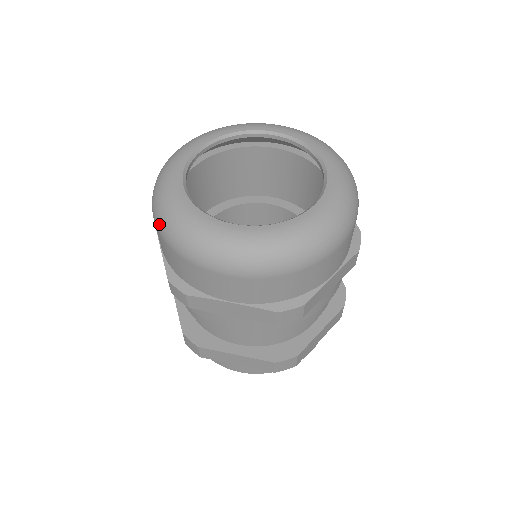
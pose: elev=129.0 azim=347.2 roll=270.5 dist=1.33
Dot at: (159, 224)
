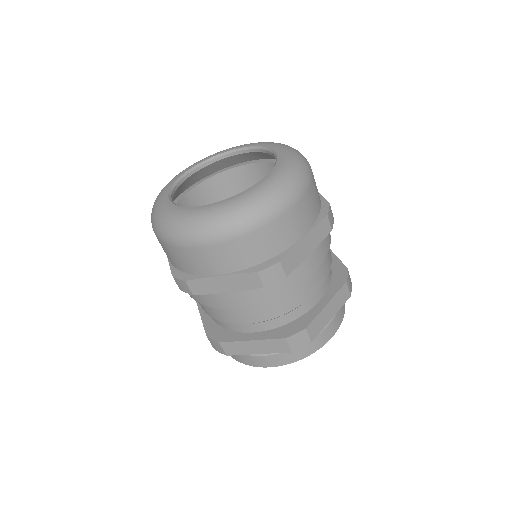
Dot at: (220, 233)
